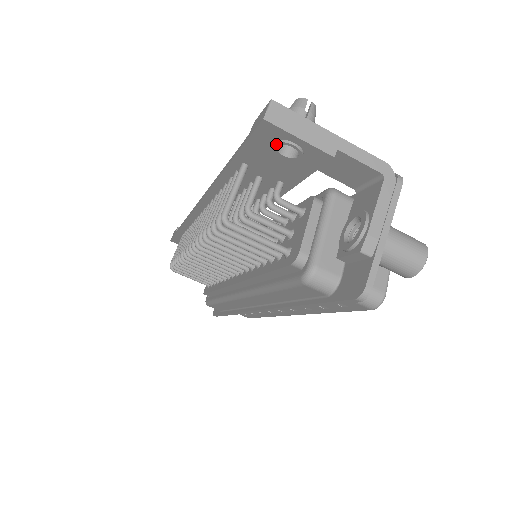
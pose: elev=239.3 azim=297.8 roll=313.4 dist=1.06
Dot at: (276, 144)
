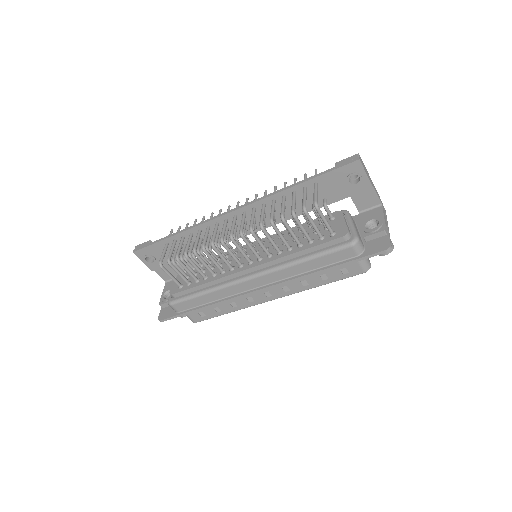
Dot at: (353, 174)
